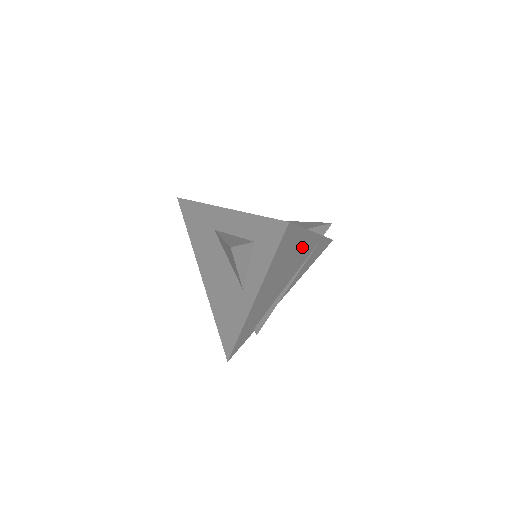
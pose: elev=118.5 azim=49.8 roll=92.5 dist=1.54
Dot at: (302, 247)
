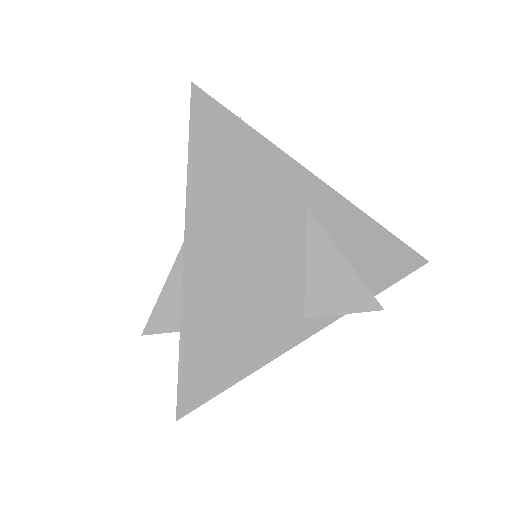
Dot at: occluded
